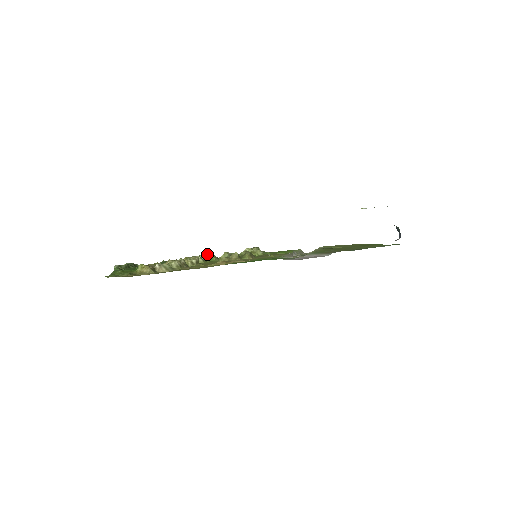
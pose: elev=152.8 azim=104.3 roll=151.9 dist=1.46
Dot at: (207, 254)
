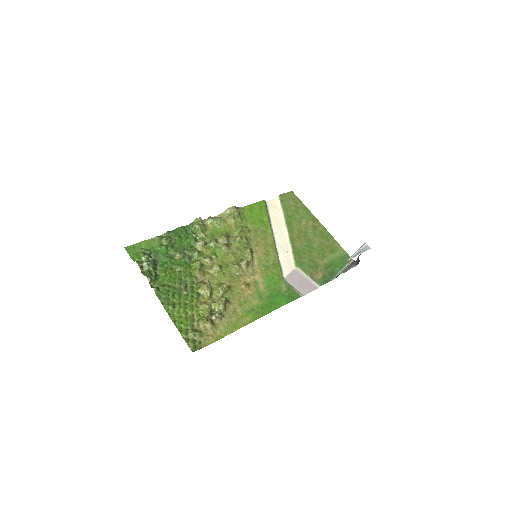
Dot at: (202, 227)
